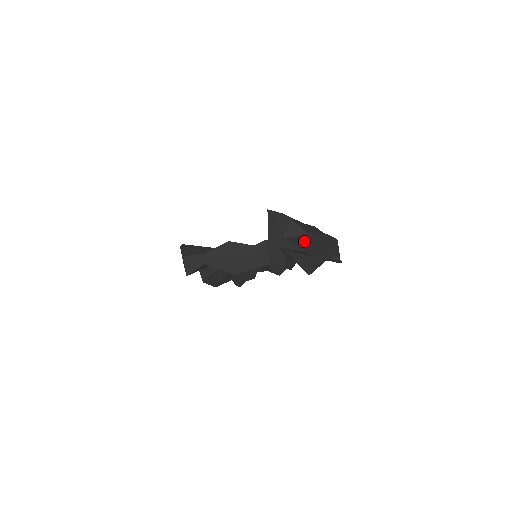
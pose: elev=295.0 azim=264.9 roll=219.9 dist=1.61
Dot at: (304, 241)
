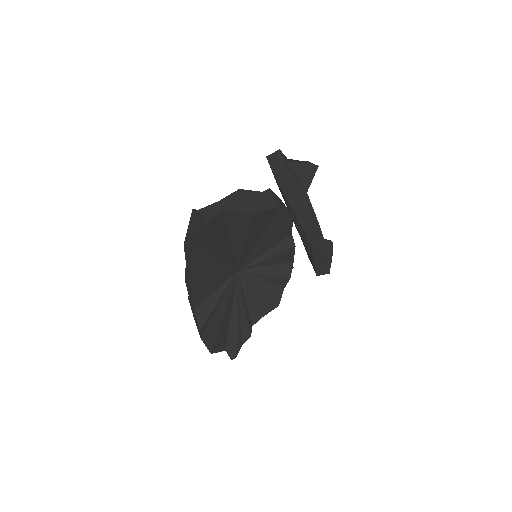
Dot at: (303, 172)
